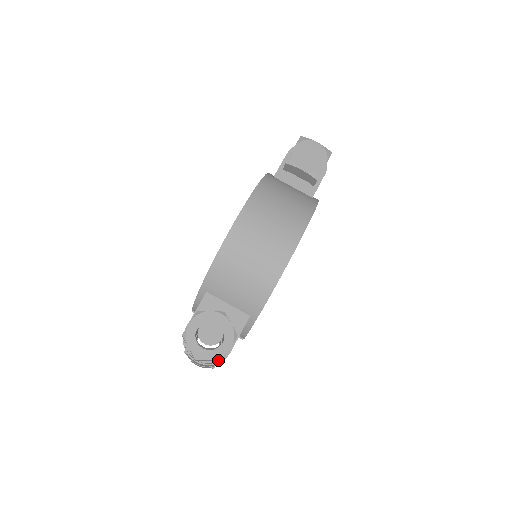
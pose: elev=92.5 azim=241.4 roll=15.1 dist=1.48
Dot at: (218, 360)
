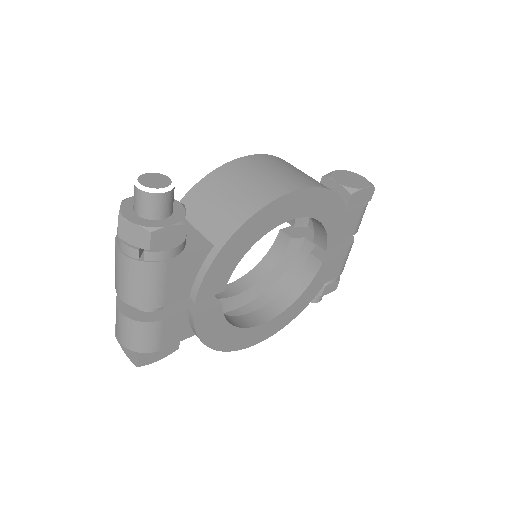
Dot at: (145, 236)
